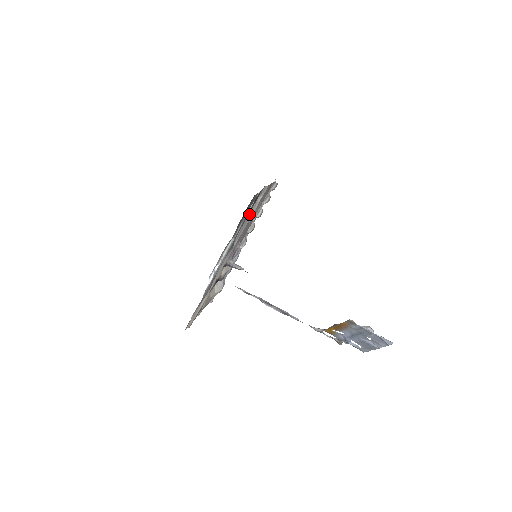
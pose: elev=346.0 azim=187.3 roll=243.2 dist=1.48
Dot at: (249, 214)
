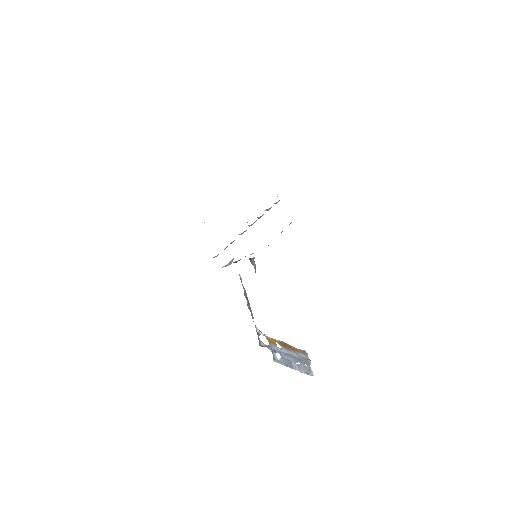
Dot at: occluded
